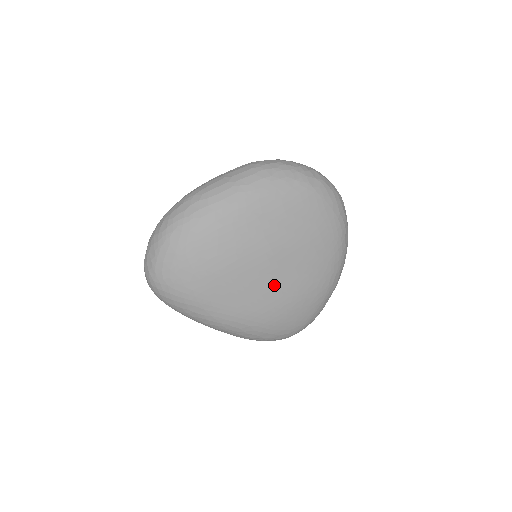
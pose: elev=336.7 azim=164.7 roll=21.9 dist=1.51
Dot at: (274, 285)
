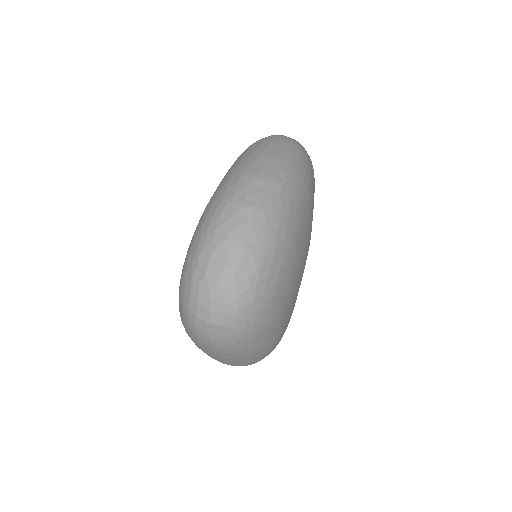
Dot at: occluded
